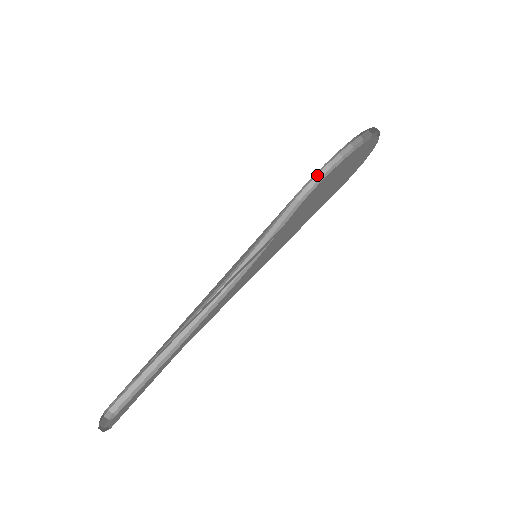
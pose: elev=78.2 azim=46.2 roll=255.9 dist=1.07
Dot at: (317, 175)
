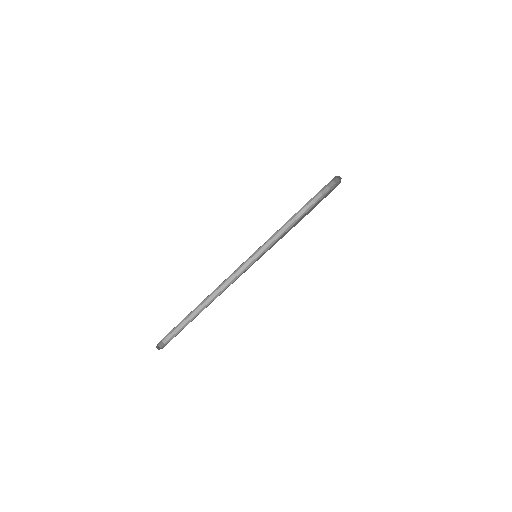
Dot at: (313, 199)
